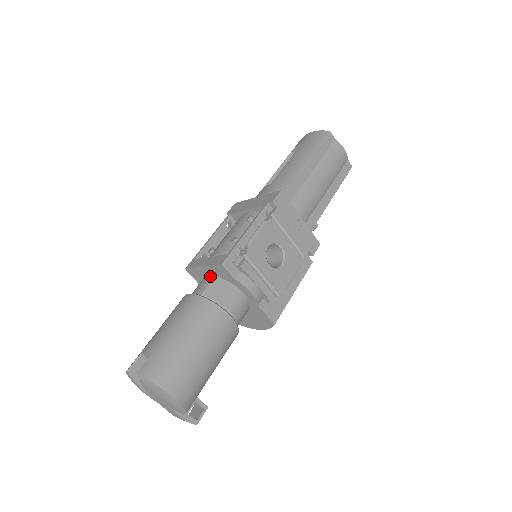
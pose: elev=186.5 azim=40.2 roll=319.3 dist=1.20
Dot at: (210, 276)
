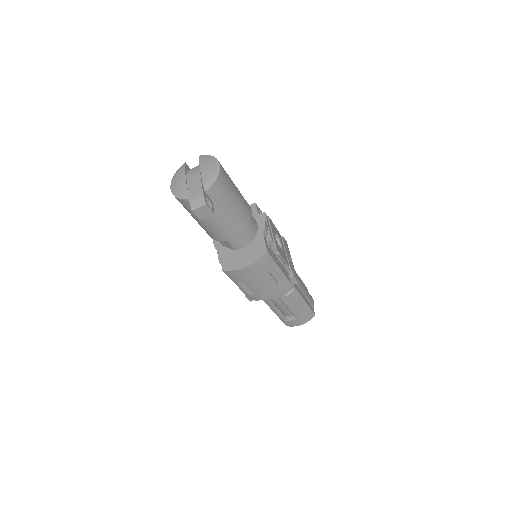
Dot at: occluded
